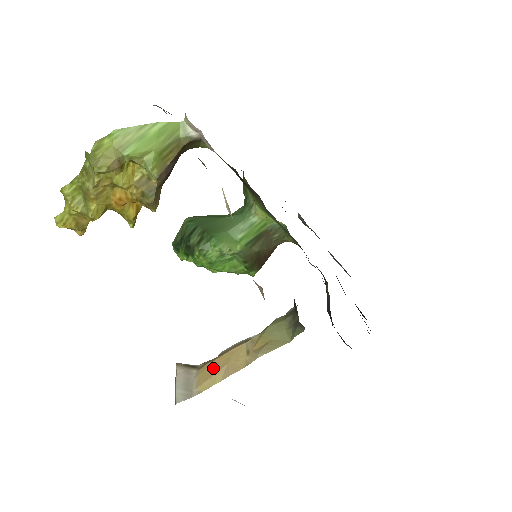
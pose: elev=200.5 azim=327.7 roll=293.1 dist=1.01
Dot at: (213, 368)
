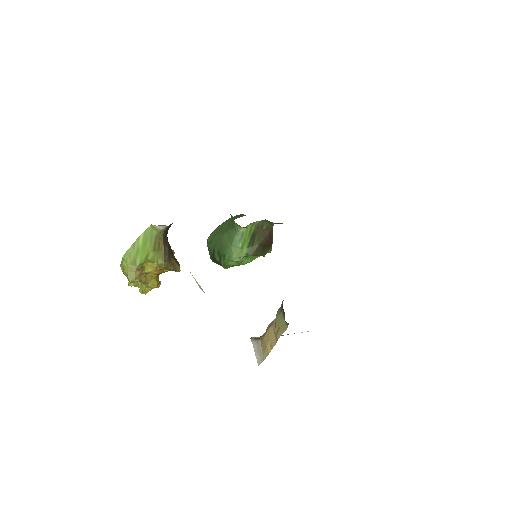
Dot at: (265, 343)
